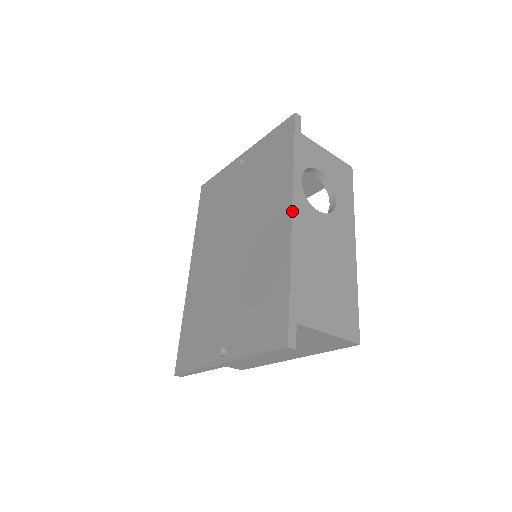
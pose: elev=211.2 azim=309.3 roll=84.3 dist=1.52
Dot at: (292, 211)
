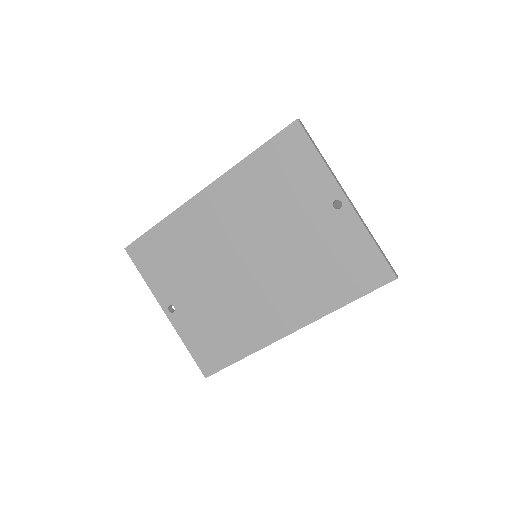
Dot at: occluded
